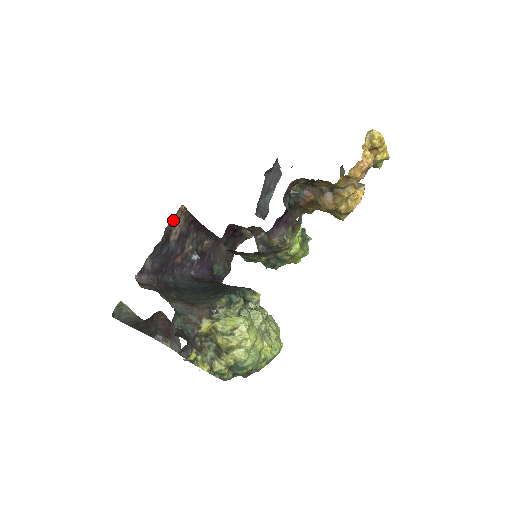
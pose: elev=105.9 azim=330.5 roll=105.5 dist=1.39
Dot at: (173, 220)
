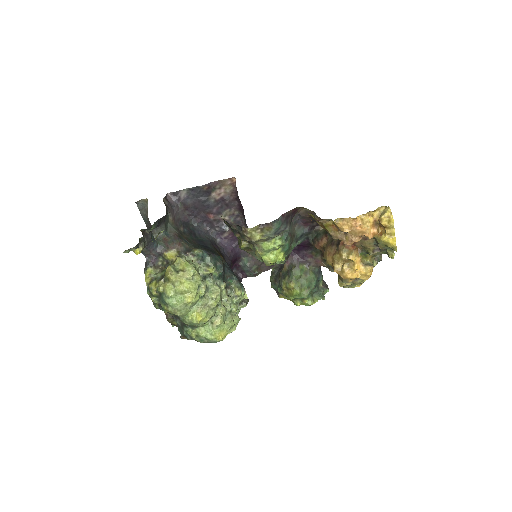
Dot at: (221, 182)
